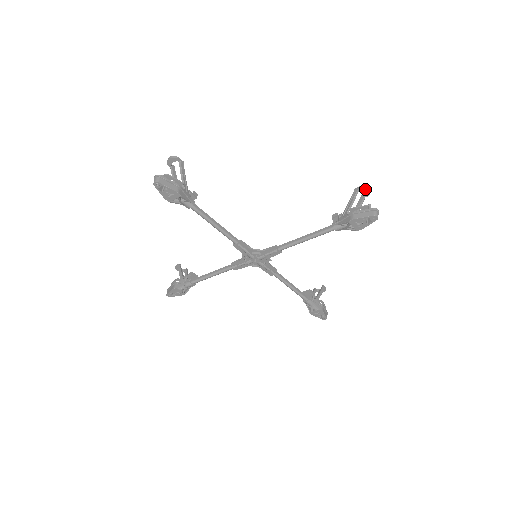
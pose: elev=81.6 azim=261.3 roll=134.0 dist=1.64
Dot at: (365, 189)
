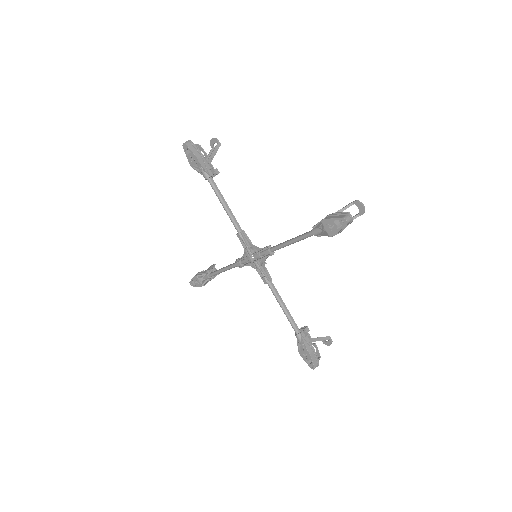
Dot at: (359, 204)
